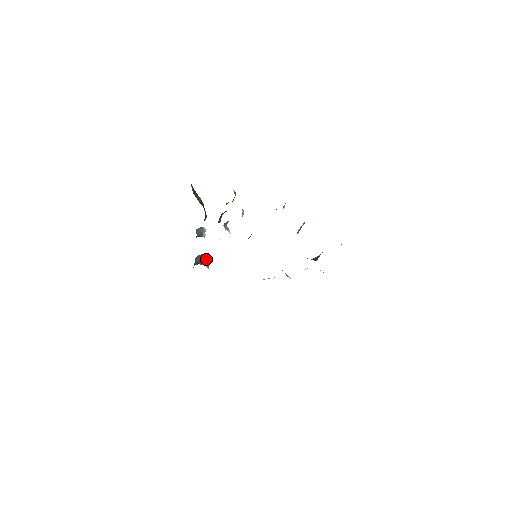
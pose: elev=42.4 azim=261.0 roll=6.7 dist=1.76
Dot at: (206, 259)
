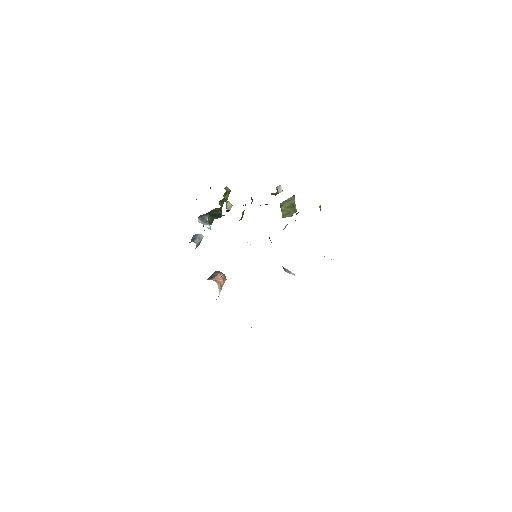
Dot at: (220, 275)
